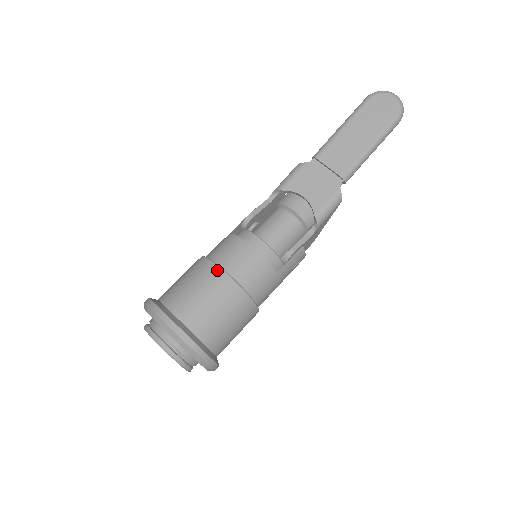
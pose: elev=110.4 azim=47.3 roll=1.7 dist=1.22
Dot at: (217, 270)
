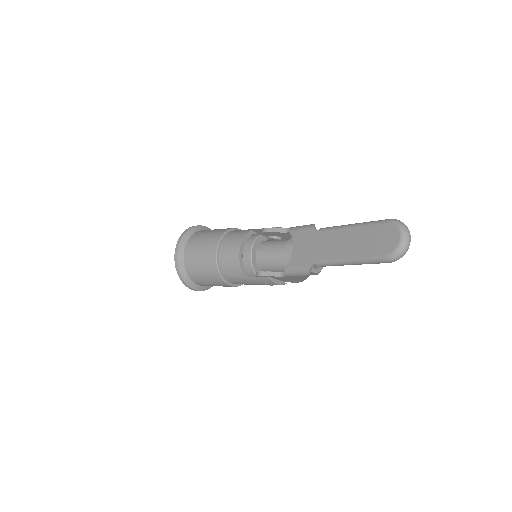
Dot at: (216, 244)
